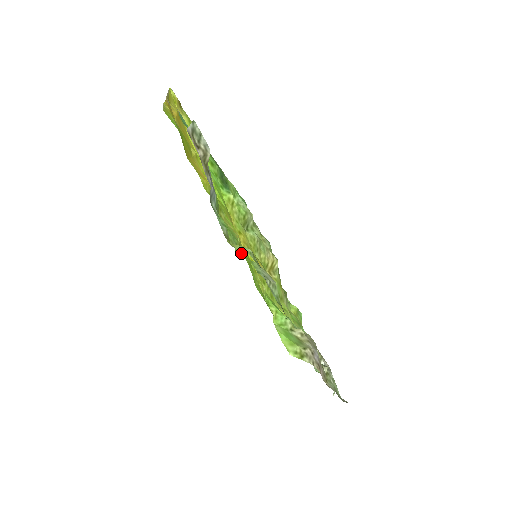
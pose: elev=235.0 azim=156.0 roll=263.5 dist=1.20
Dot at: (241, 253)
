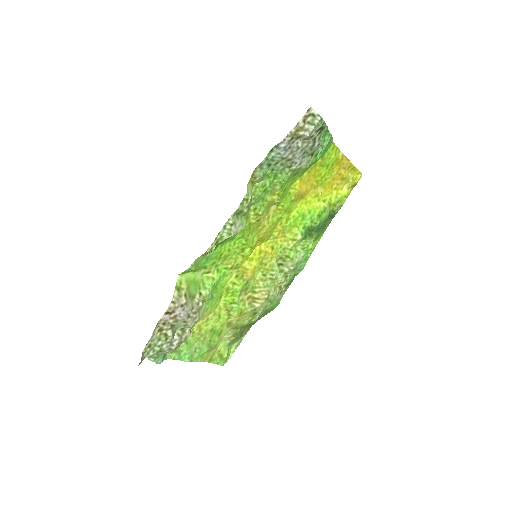
Dot at: (251, 217)
